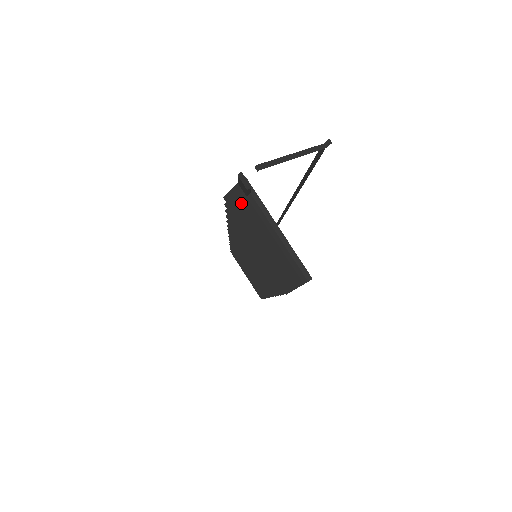
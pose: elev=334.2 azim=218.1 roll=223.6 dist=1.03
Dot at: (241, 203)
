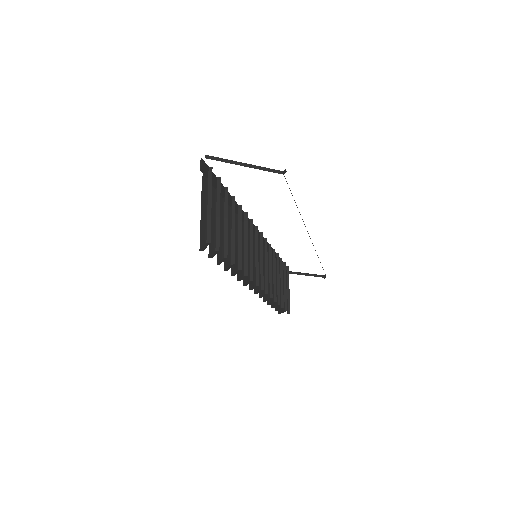
Dot at: (205, 183)
